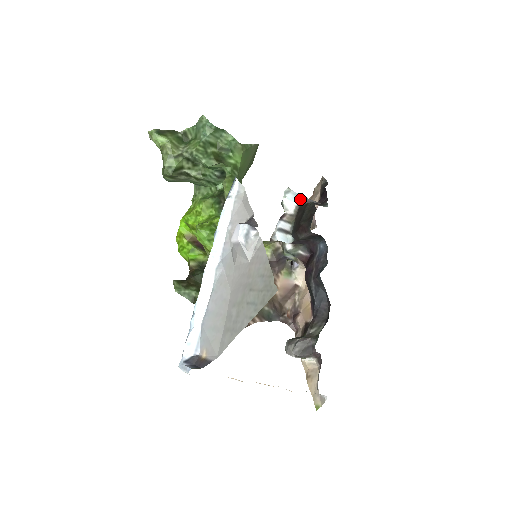
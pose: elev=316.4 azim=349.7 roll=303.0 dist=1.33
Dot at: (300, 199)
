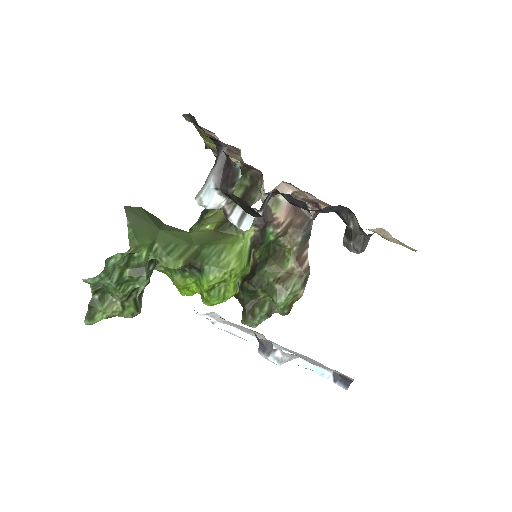
Dot at: (213, 186)
